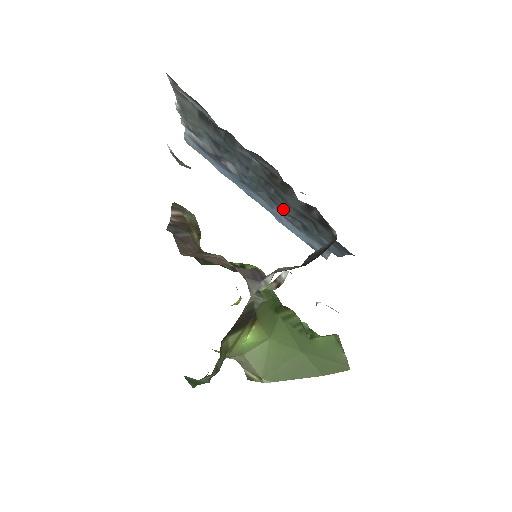
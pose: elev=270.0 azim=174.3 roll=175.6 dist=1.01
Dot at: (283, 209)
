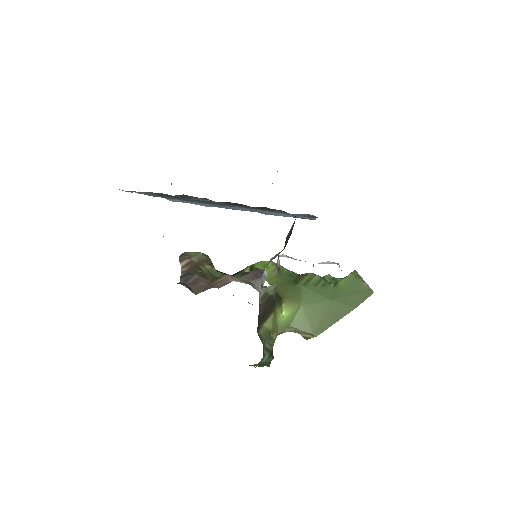
Dot at: occluded
